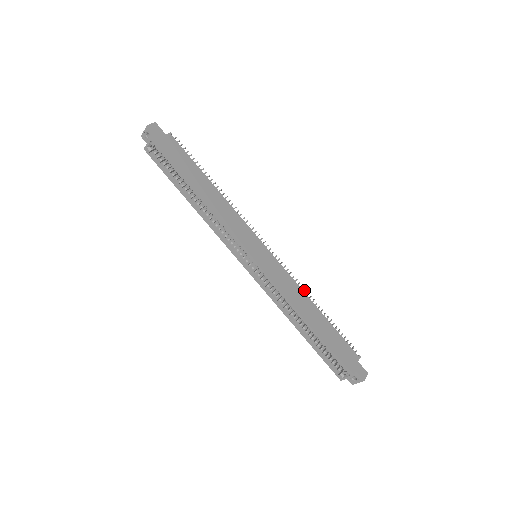
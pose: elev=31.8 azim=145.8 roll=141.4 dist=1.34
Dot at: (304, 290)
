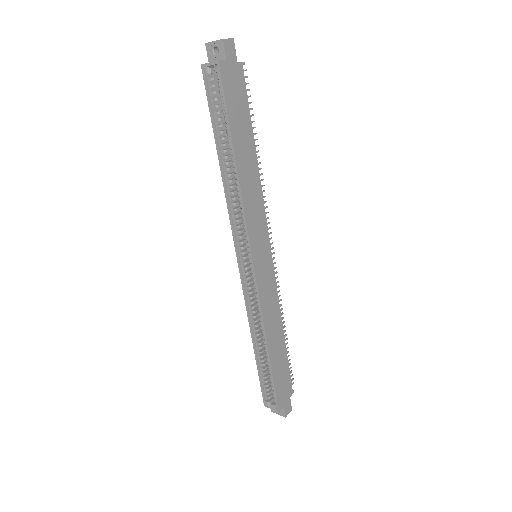
Dot at: (281, 309)
